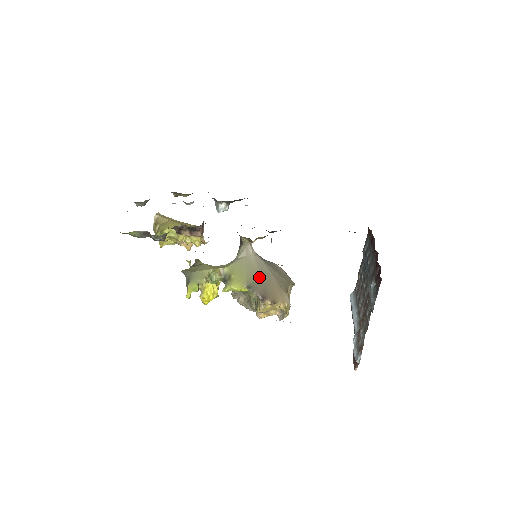
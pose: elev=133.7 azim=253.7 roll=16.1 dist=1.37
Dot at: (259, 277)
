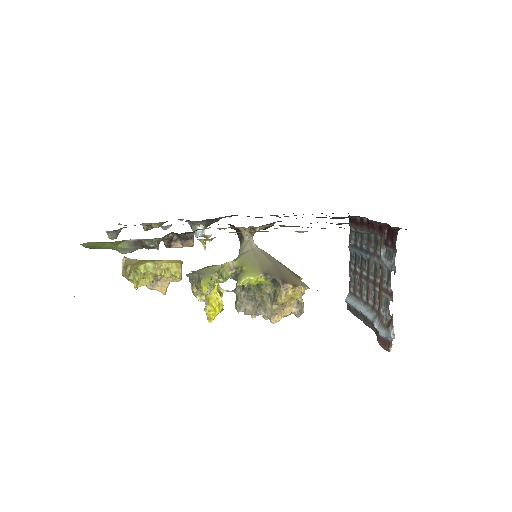
Dot at: (271, 265)
